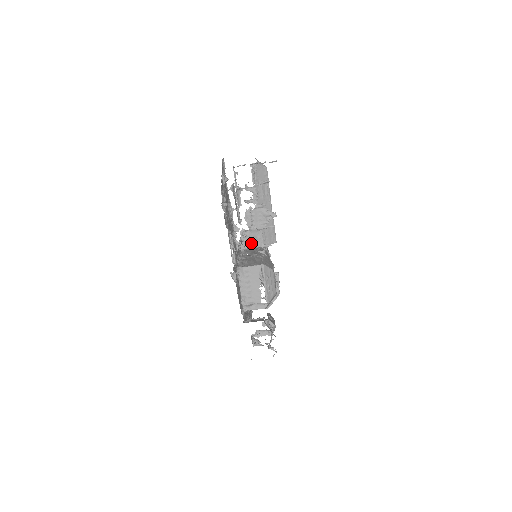
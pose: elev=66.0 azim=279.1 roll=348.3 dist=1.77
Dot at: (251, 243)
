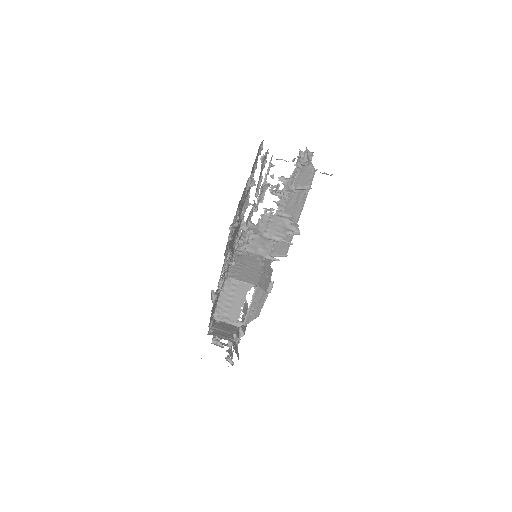
Dot at: (255, 248)
